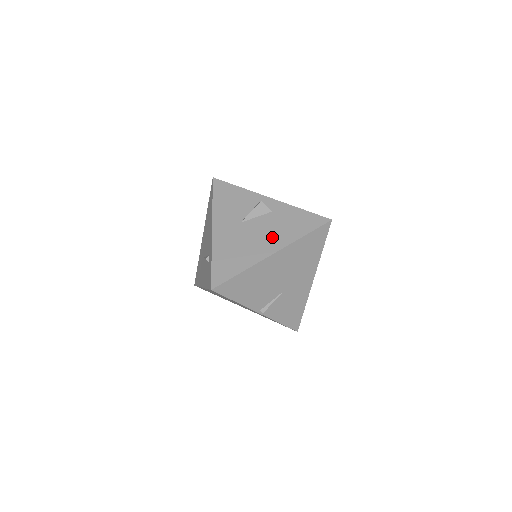
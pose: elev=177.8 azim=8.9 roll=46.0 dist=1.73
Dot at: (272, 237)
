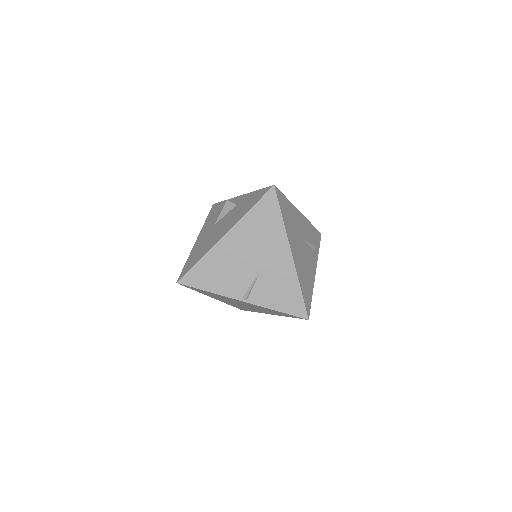
Dot at: (228, 223)
